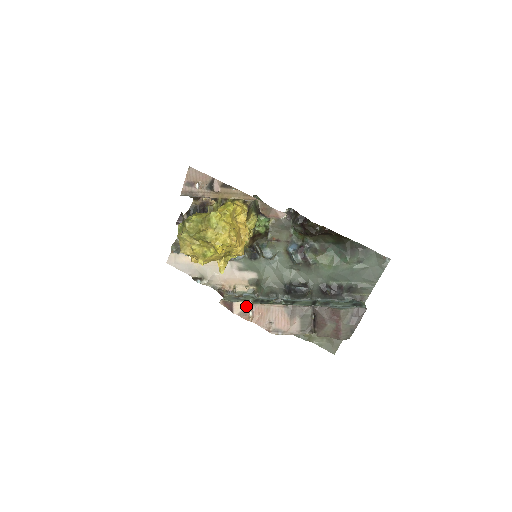
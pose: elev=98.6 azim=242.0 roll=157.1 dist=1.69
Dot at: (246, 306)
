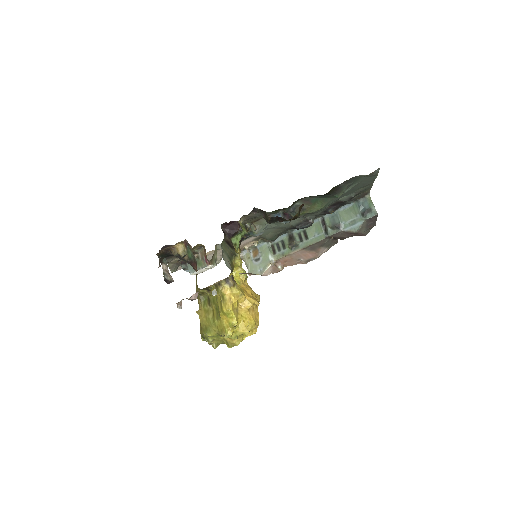
Dot at: (272, 267)
